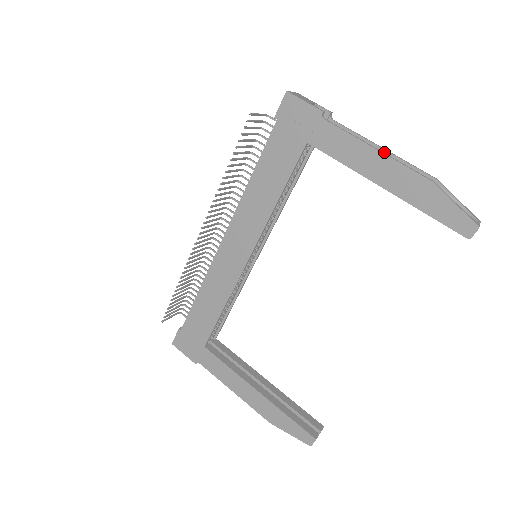
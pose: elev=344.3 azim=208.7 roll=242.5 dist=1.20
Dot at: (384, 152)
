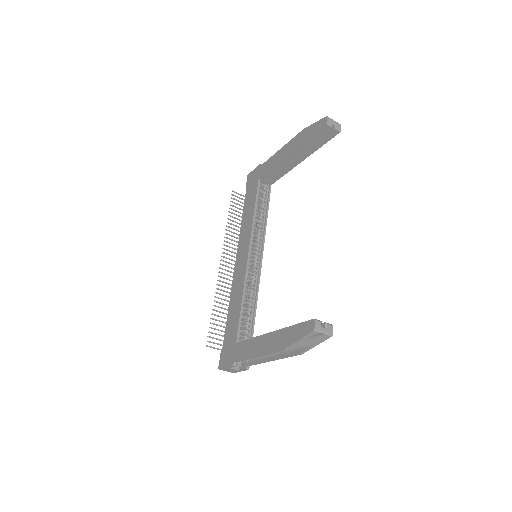
Dot at: occluded
